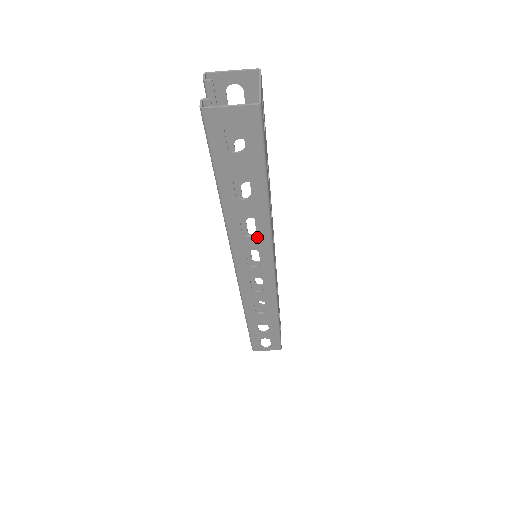
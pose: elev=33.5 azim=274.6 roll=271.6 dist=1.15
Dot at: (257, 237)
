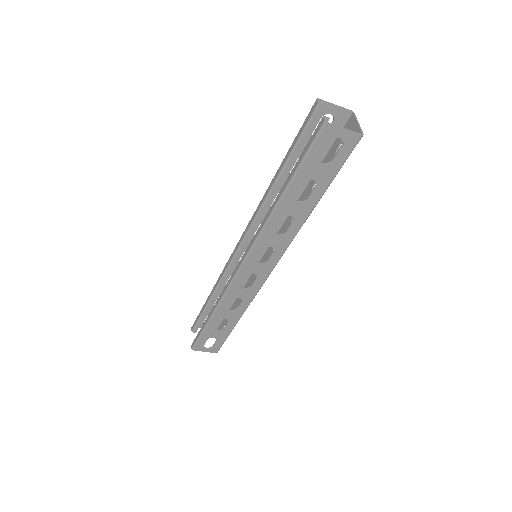
Dot at: (283, 237)
